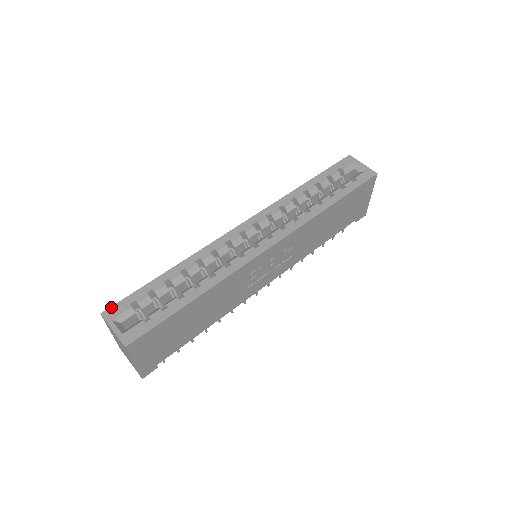
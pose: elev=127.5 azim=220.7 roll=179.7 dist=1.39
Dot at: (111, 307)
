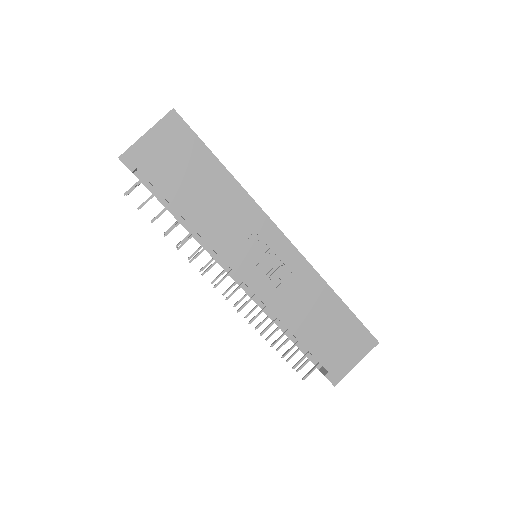
Dot at: occluded
